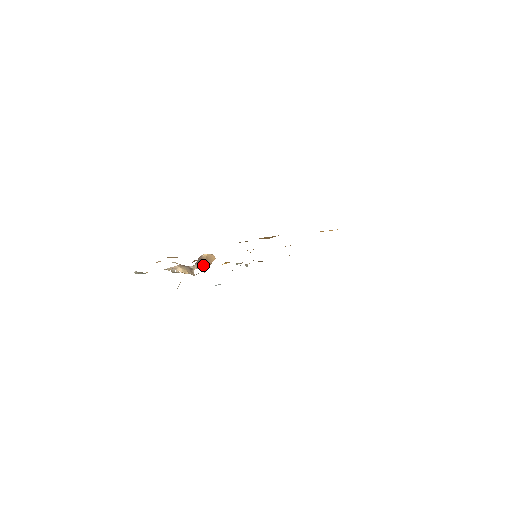
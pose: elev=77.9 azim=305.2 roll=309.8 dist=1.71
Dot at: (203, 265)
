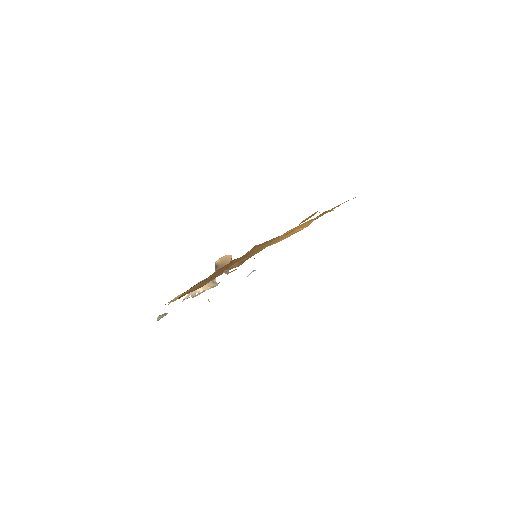
Dot at: occluded
